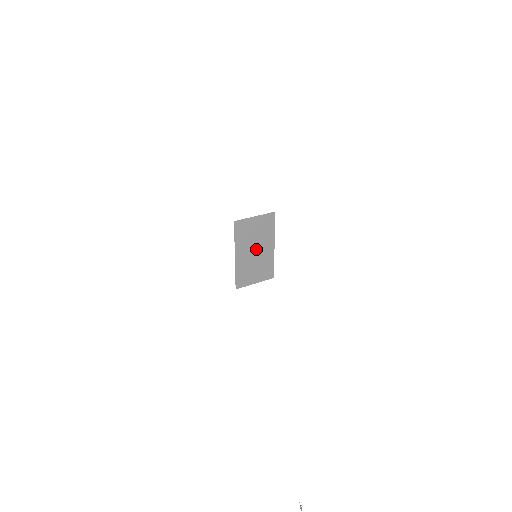
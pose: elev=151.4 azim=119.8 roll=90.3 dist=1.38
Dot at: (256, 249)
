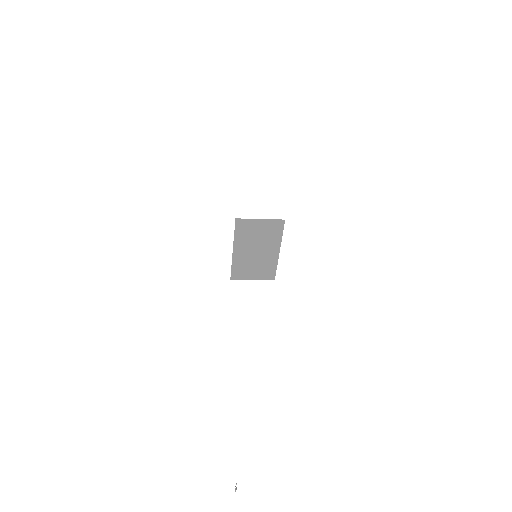
Dot at: (258, 249)
